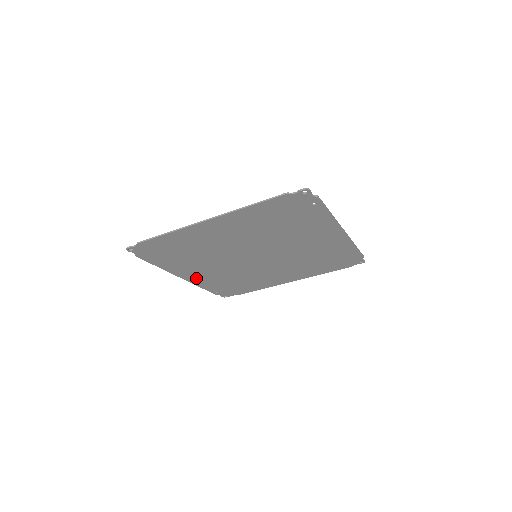
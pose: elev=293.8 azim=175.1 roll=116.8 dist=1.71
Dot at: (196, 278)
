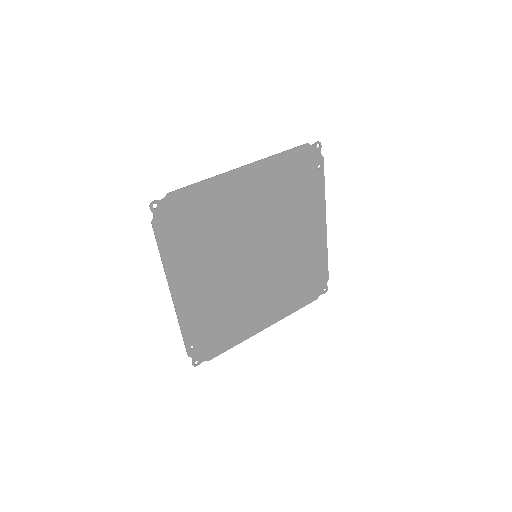
Dot at: (186, 301)
